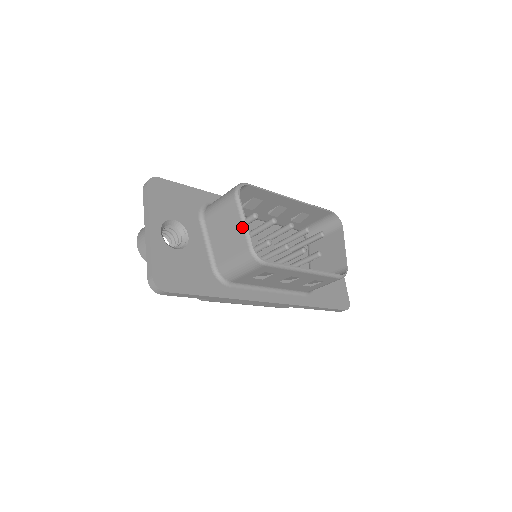
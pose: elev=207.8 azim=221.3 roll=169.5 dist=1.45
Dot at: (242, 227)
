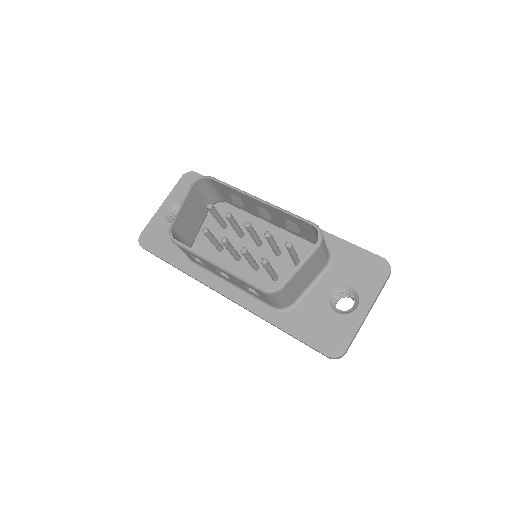
Dot at: (179, 209)
